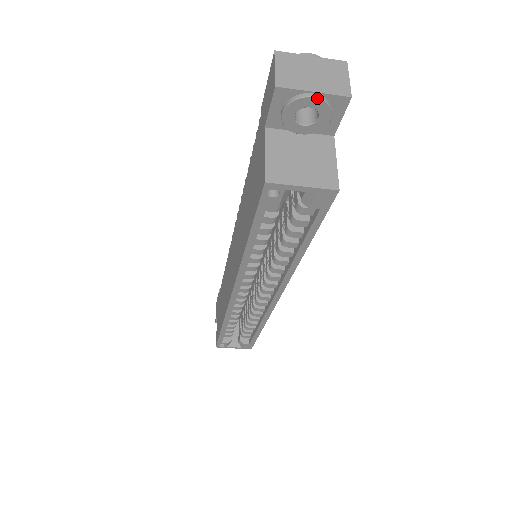
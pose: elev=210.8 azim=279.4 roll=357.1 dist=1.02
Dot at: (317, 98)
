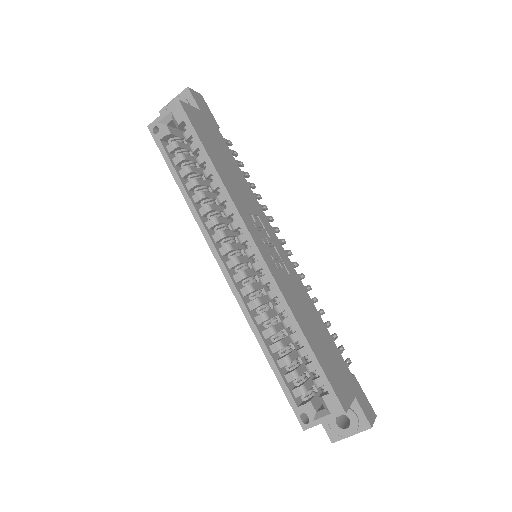
Dot at: (173, 99)
